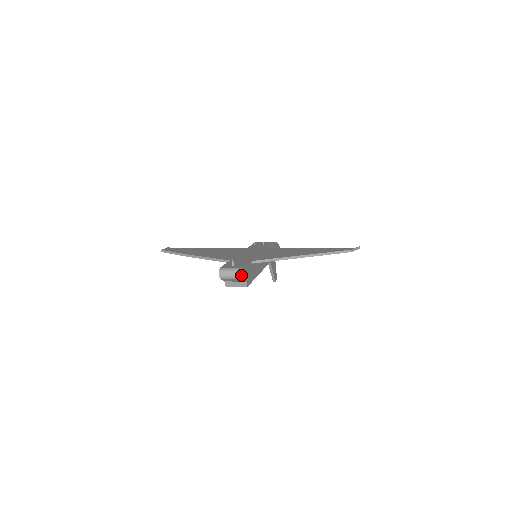
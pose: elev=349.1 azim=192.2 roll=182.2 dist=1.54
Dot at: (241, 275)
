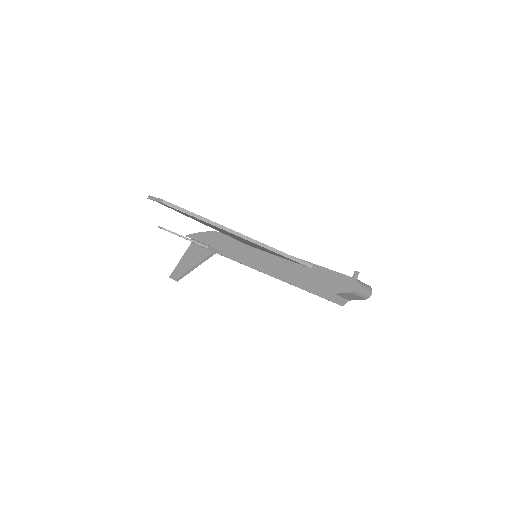
Dot at: occluded
